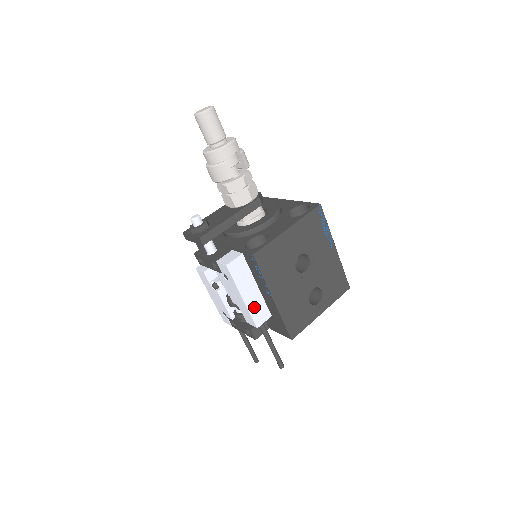
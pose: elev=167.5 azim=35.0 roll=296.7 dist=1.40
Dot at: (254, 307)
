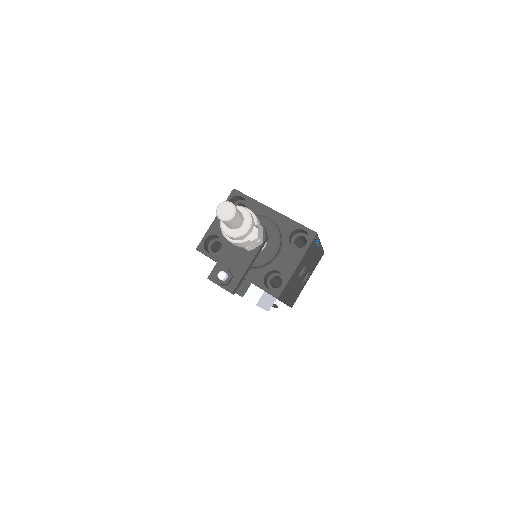
Dot at: (268, 305)
